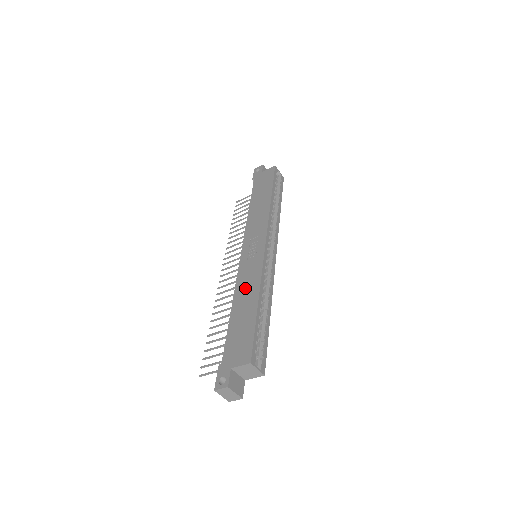
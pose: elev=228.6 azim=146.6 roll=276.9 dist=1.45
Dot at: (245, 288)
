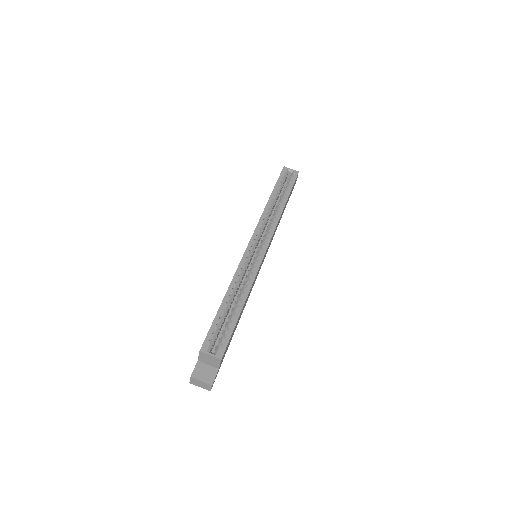
Dot at: occluded
